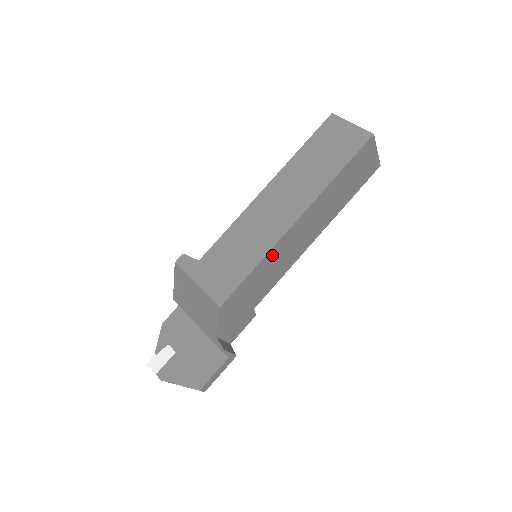
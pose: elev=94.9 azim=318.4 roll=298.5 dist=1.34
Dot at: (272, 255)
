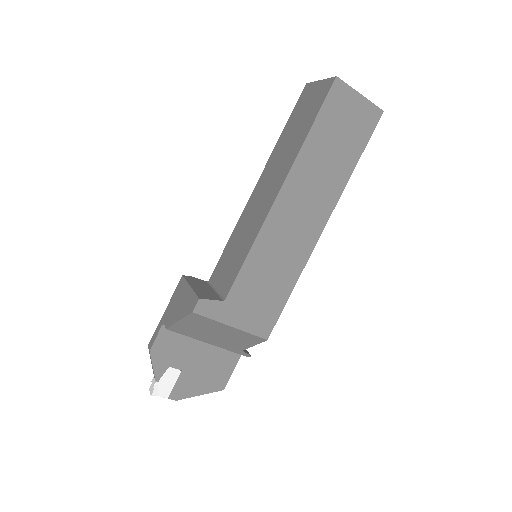
Dot at: occluded
